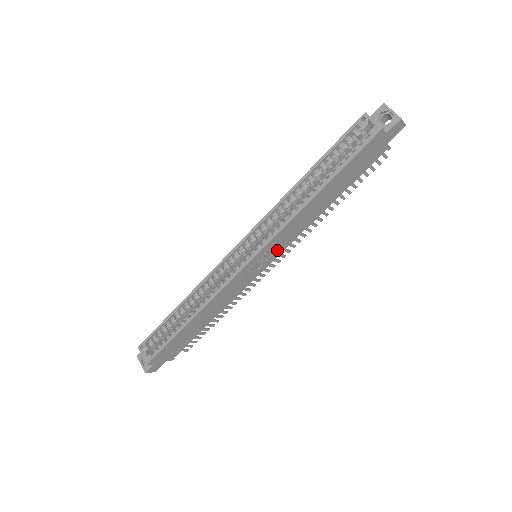
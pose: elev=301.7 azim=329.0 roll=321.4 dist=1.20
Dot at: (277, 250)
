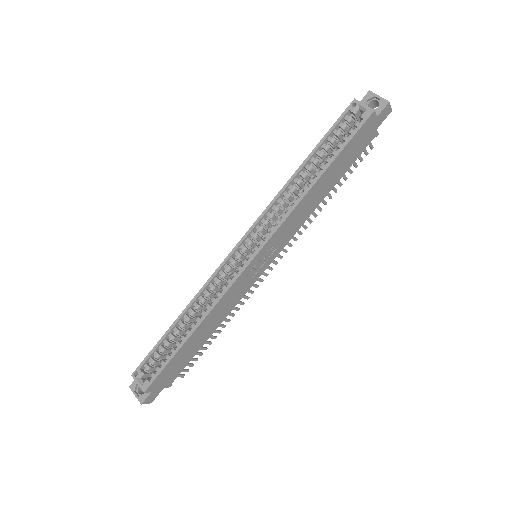
Dot at: (278, 246)
